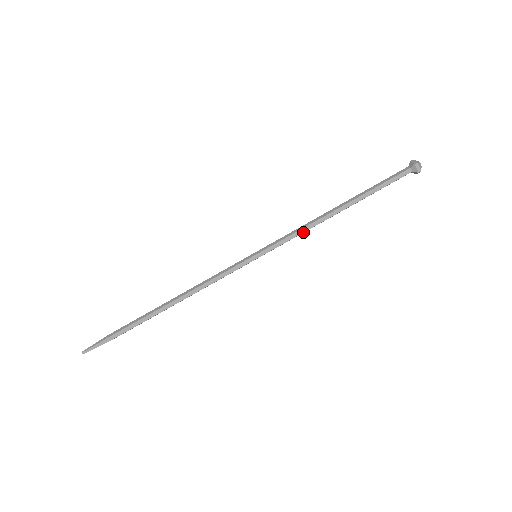
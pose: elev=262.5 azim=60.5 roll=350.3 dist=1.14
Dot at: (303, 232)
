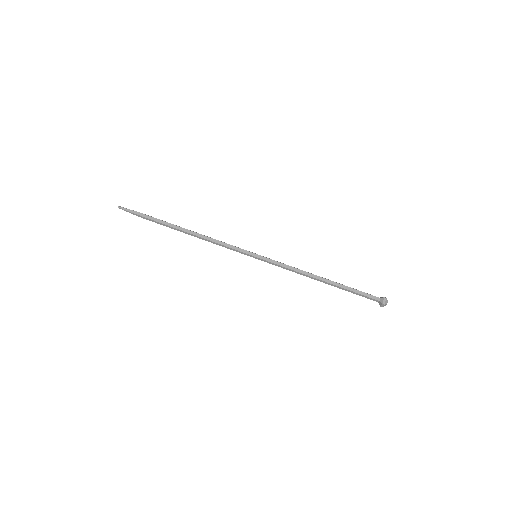
Dot at: (292, 270)
